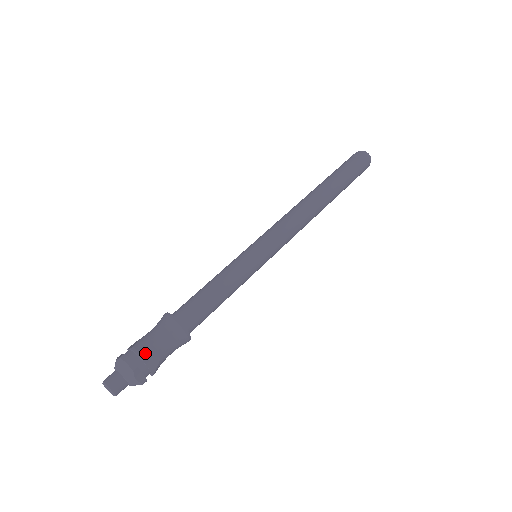
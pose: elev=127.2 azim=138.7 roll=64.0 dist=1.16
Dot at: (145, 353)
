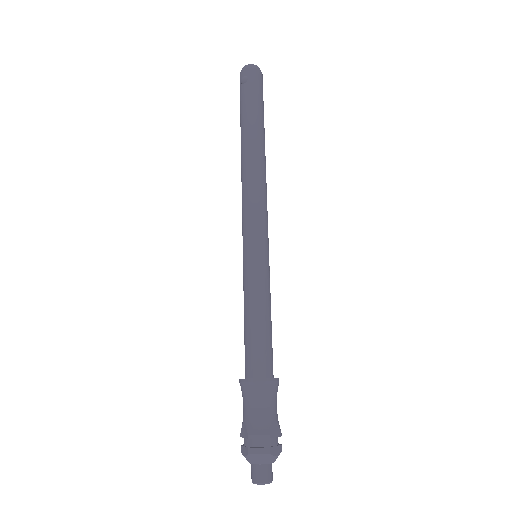
Dot at: (264, 431)
